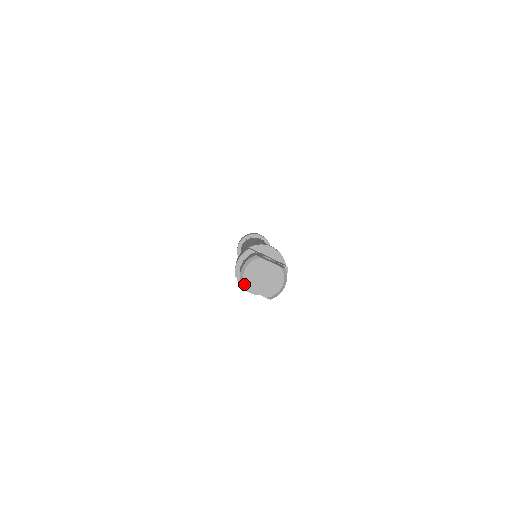
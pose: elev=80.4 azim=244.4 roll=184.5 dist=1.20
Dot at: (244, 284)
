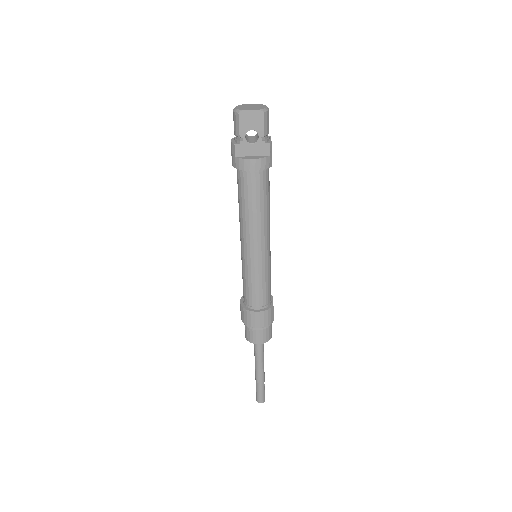
Dot at: (239, 110)
